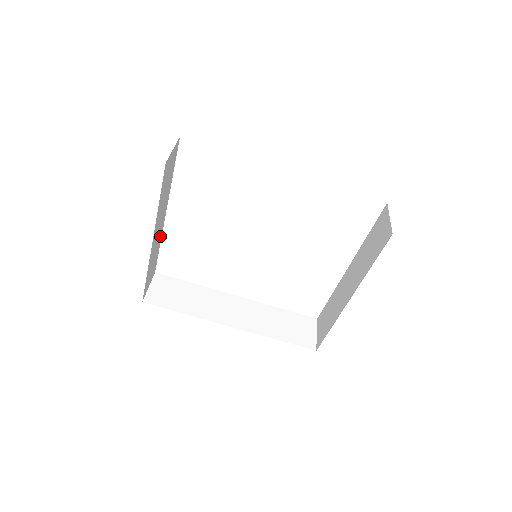
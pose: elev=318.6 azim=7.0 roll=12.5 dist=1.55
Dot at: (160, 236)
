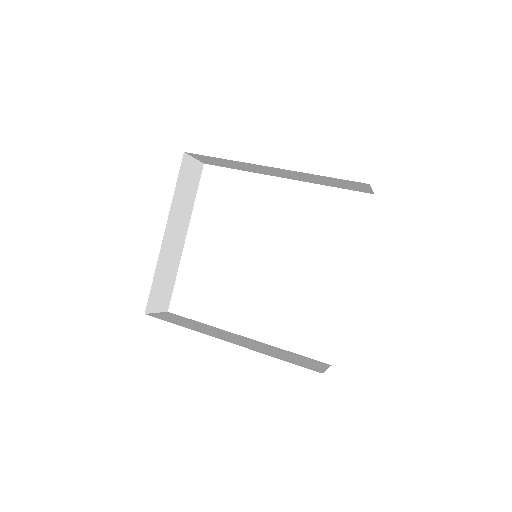
Dot at: (177, 259)
